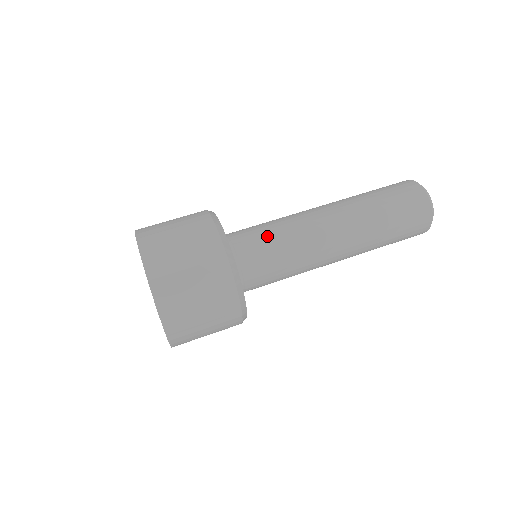
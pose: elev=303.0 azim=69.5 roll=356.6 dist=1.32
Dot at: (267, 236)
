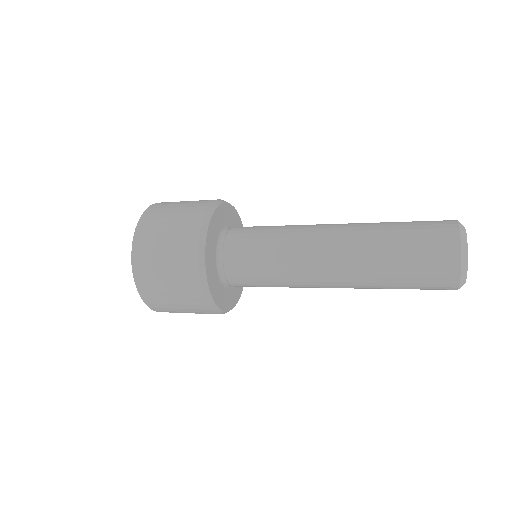
Dot at: (259, 234)
